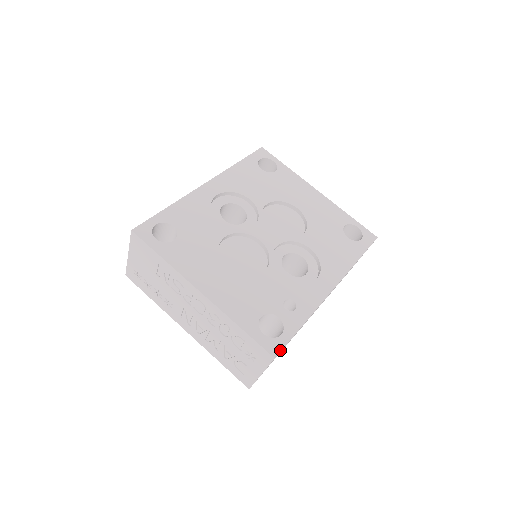
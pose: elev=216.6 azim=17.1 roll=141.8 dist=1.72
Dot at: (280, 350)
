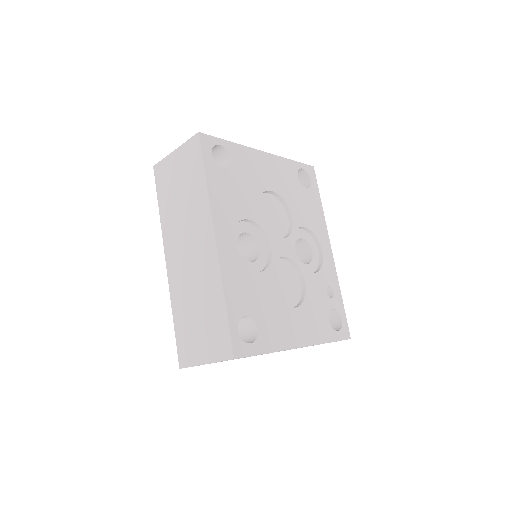
Dot at: occluded
